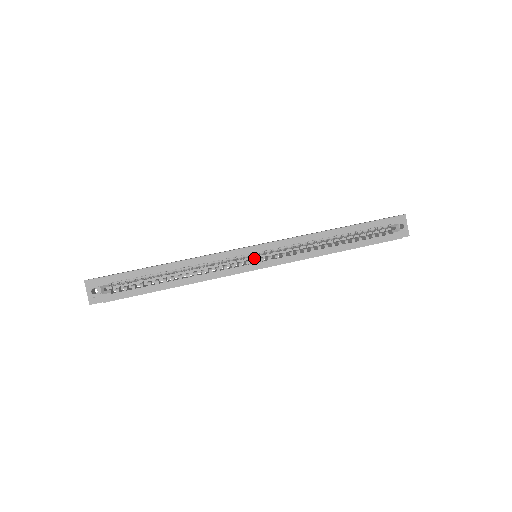
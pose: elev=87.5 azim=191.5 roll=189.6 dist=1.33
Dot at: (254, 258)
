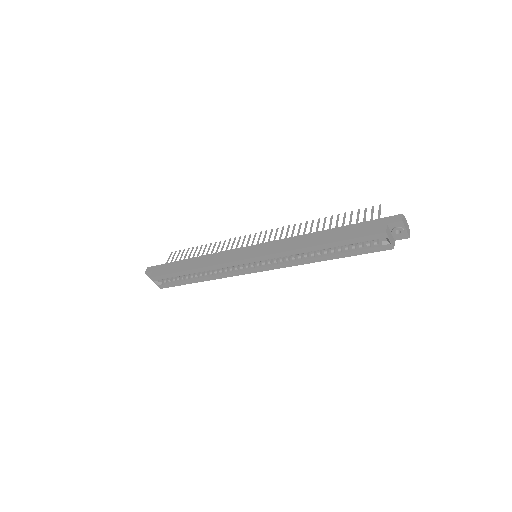
Dot at: occluded
